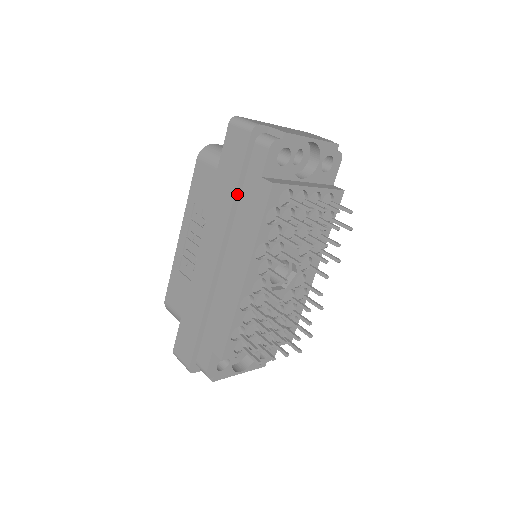
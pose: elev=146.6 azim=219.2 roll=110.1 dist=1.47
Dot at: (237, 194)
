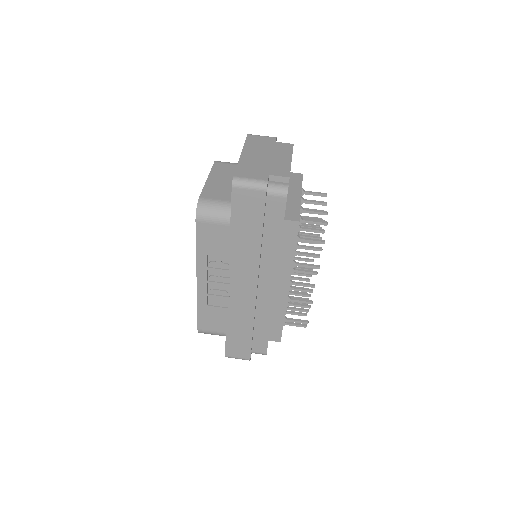
Dot at: (262, 238)
